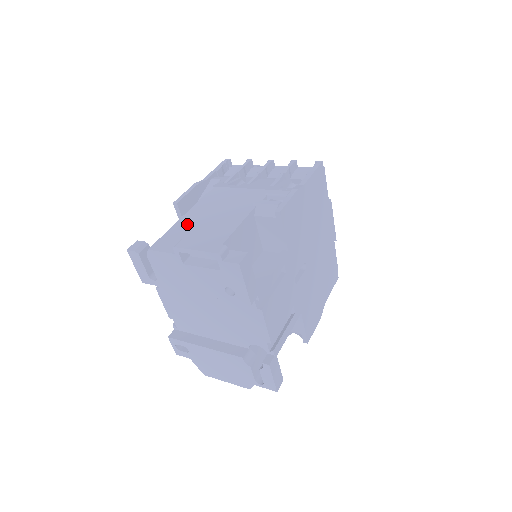
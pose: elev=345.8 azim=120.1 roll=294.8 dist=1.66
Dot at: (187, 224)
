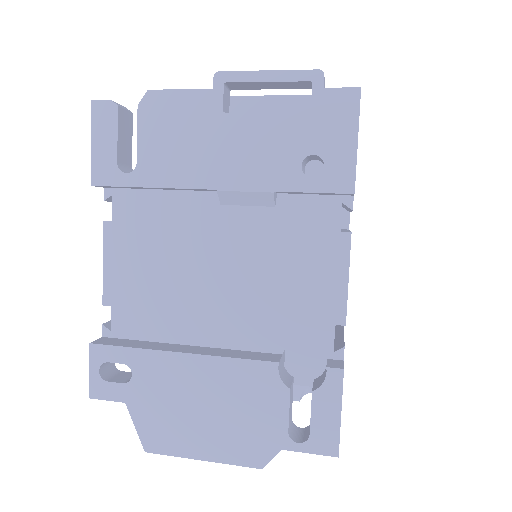
Dot at: occluded
